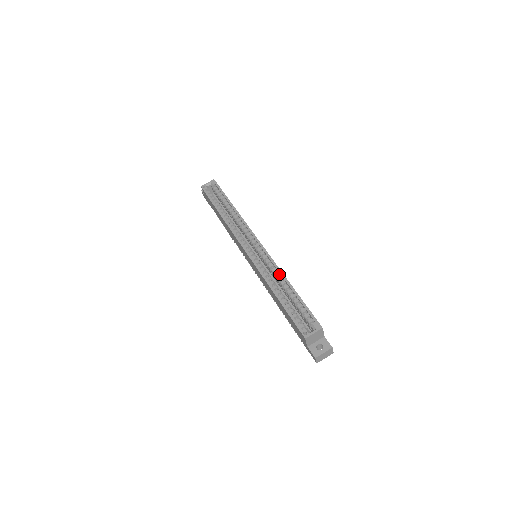
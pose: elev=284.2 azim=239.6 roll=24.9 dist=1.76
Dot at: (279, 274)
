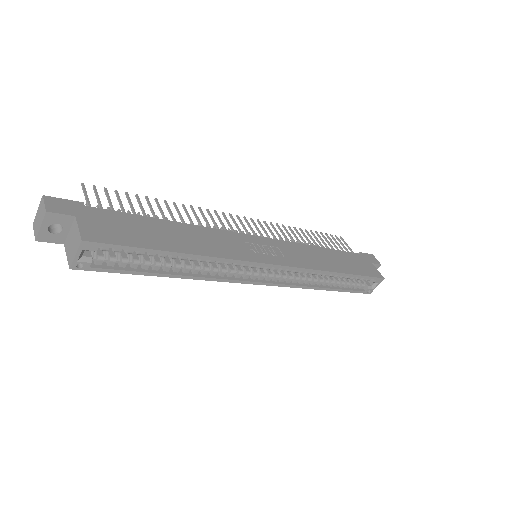
Dot at: (318, 271)
